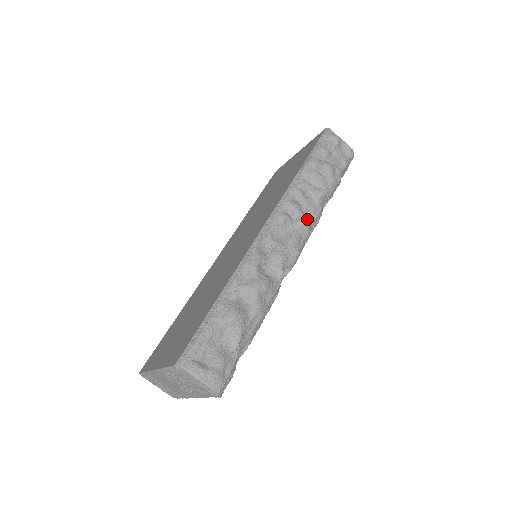
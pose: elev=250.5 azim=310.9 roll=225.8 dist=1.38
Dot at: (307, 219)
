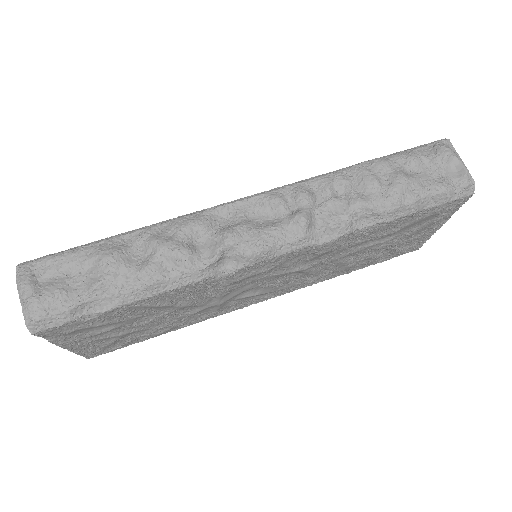
Dot at: (316, 222)
